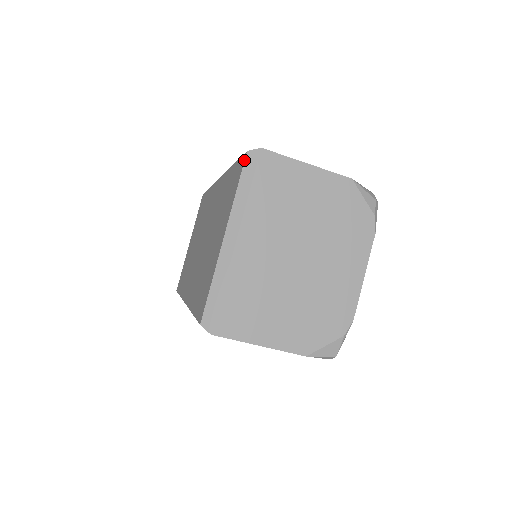
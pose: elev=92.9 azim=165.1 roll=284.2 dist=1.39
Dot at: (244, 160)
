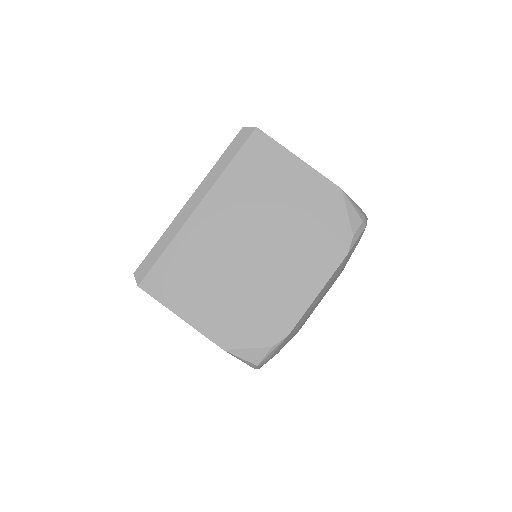
Dot at: (237, 134)
